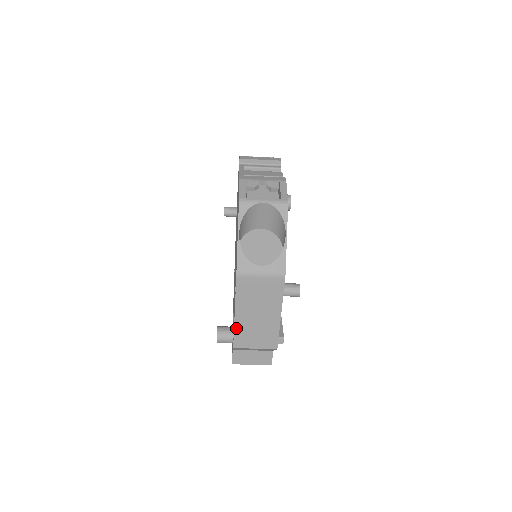
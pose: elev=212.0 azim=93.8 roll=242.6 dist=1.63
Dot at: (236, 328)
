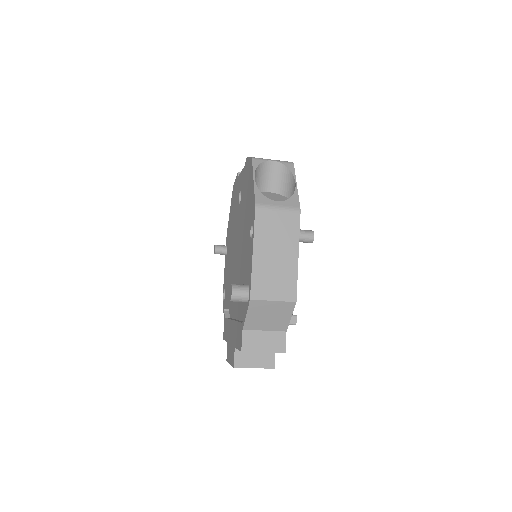
Dot at: (254, 272)
